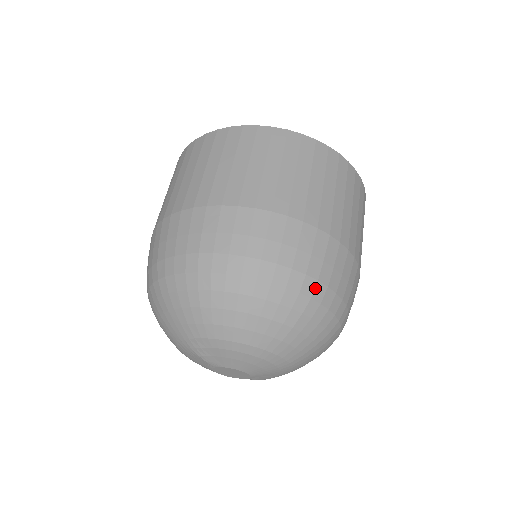
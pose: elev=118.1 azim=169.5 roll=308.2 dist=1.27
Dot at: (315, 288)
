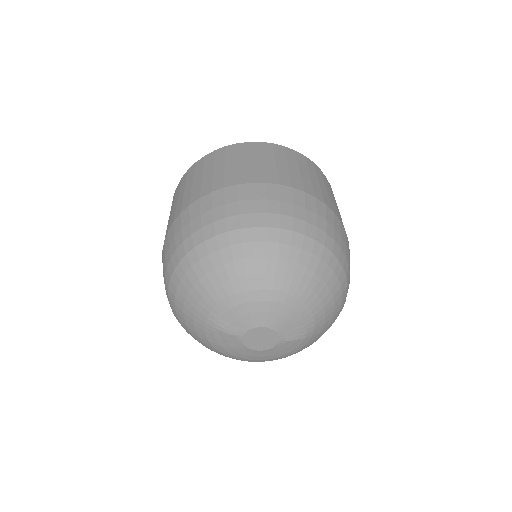
Dot at: (281, 220)
